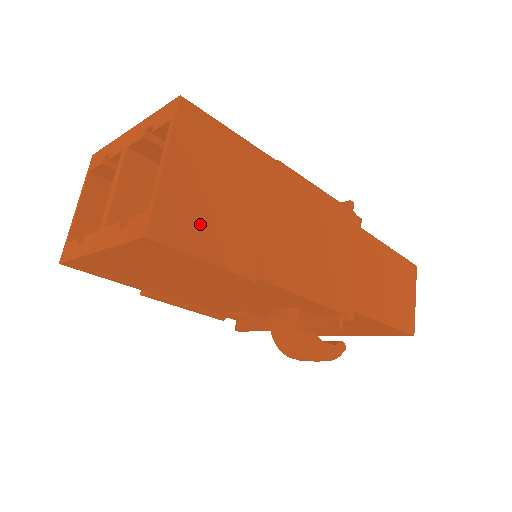
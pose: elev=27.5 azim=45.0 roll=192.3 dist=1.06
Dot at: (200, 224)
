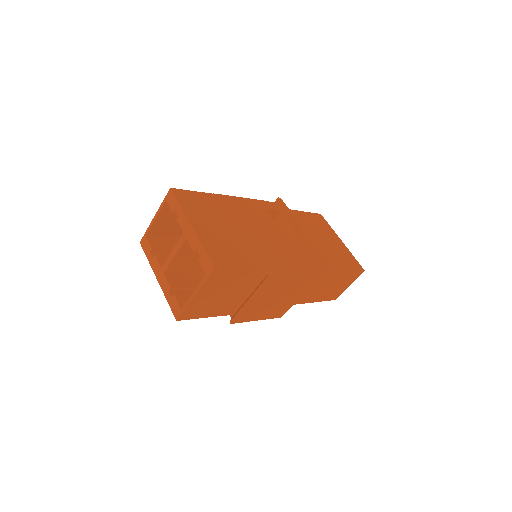
Dot at: (207, 308)
